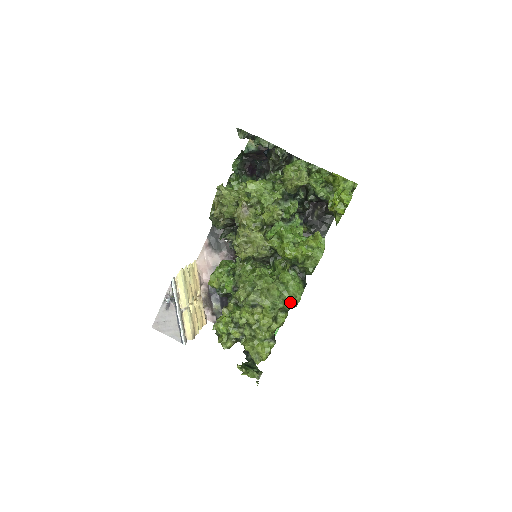
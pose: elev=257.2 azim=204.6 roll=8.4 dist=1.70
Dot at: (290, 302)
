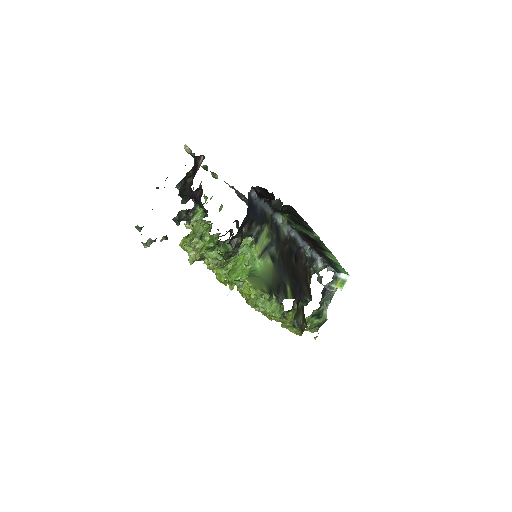
Dot at: occluded
